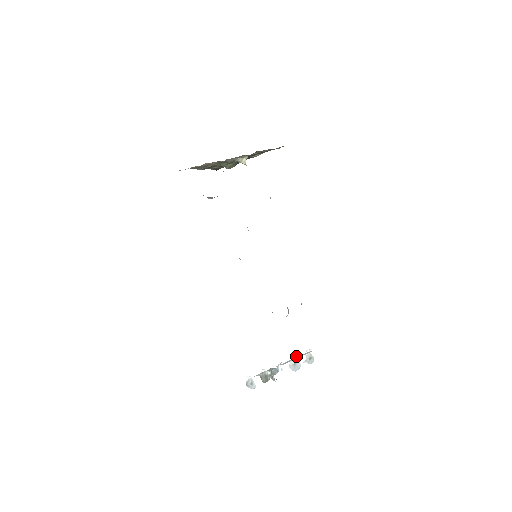
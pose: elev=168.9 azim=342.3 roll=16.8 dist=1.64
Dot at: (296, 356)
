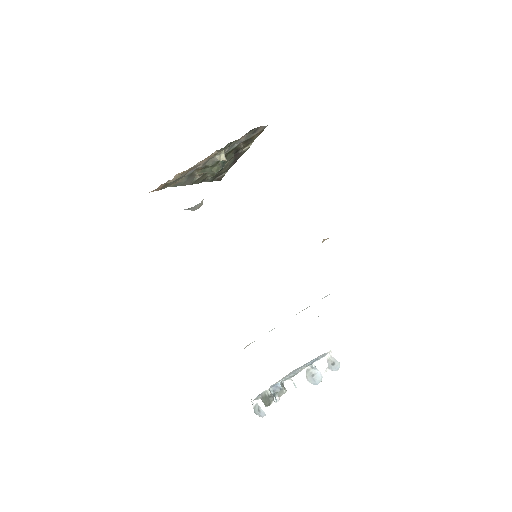
Dot at: (312, 364)
